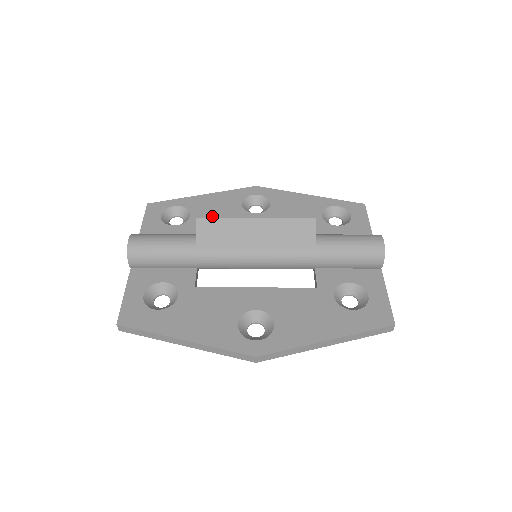
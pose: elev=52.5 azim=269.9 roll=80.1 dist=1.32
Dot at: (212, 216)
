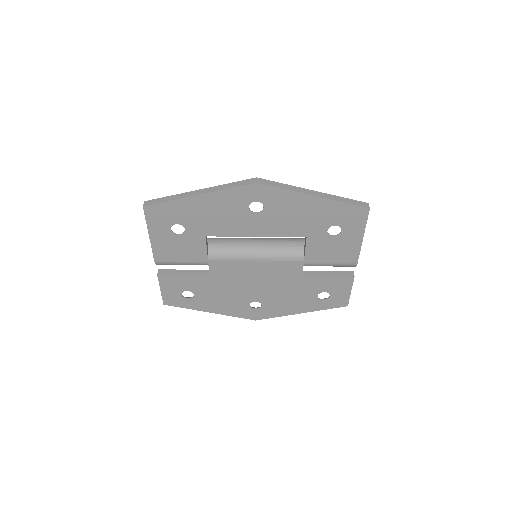
Dot at: occluded
